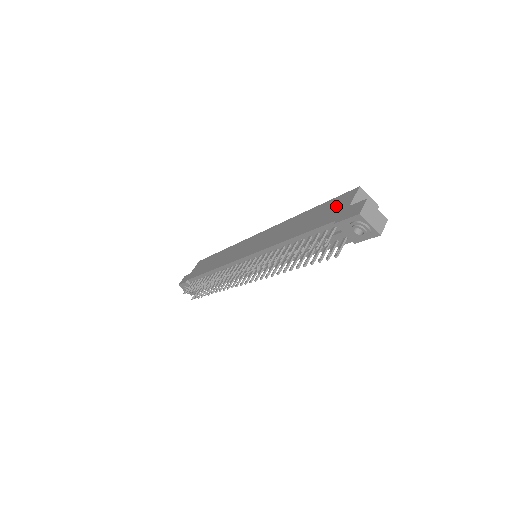
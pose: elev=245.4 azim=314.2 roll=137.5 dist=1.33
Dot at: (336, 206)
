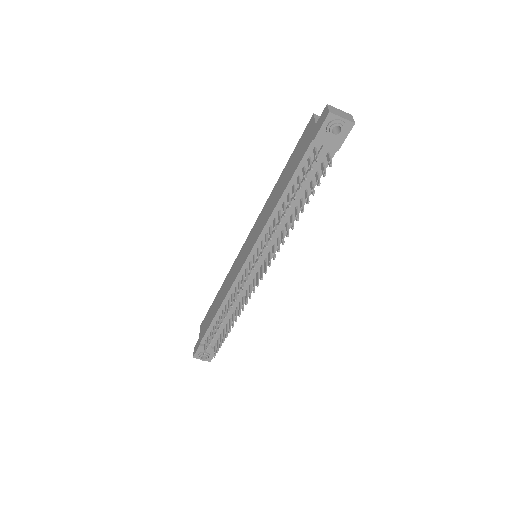
Dot at: (304, 139)
